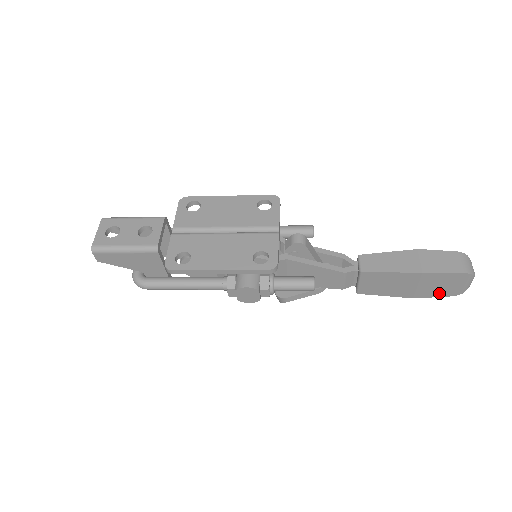
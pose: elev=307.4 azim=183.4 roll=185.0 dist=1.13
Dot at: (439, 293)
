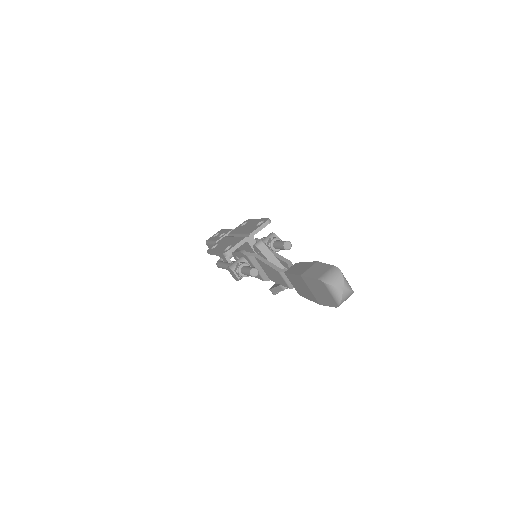
Dot at: (327, 302)
